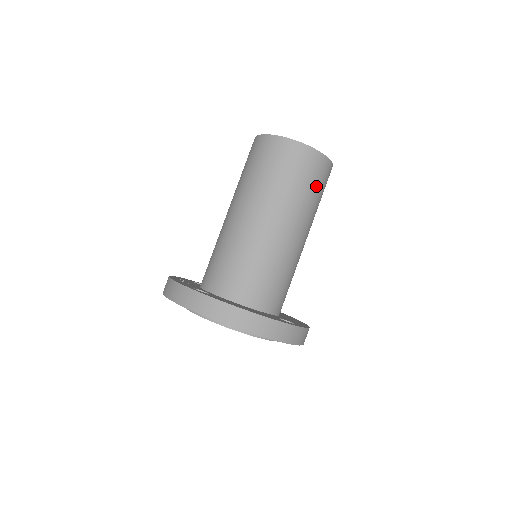
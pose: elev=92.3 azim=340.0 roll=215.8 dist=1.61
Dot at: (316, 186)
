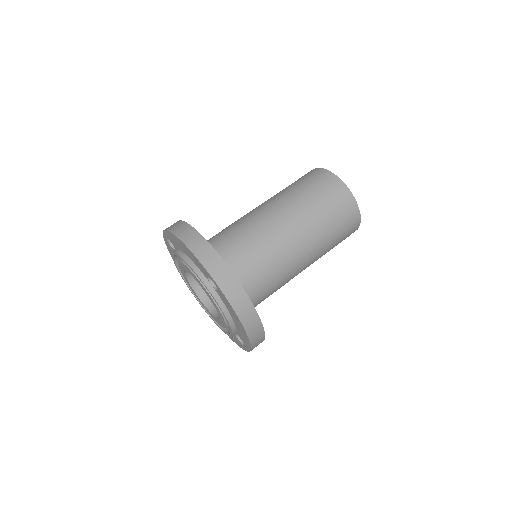
Dot at: occluded
